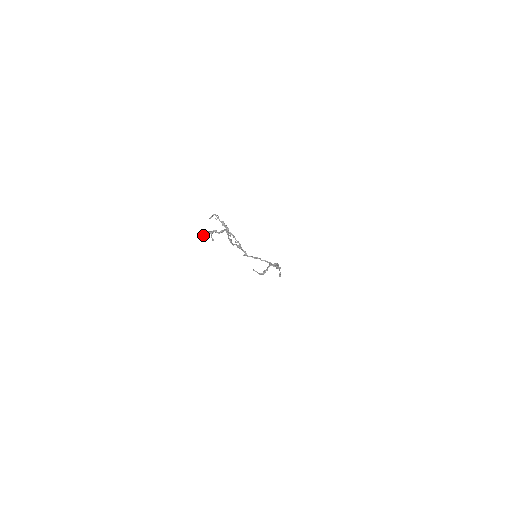
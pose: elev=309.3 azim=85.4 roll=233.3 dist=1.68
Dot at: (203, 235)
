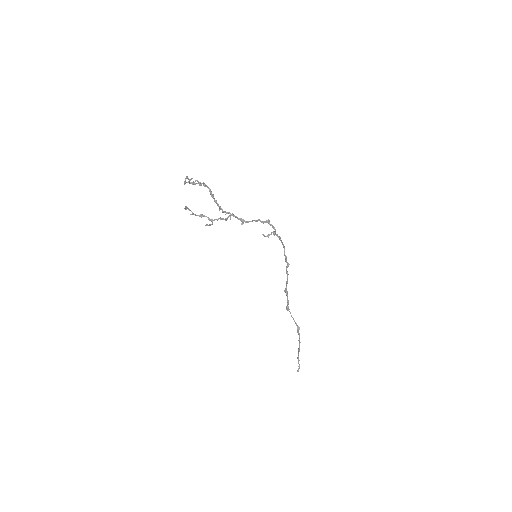
Dot at: occluded
